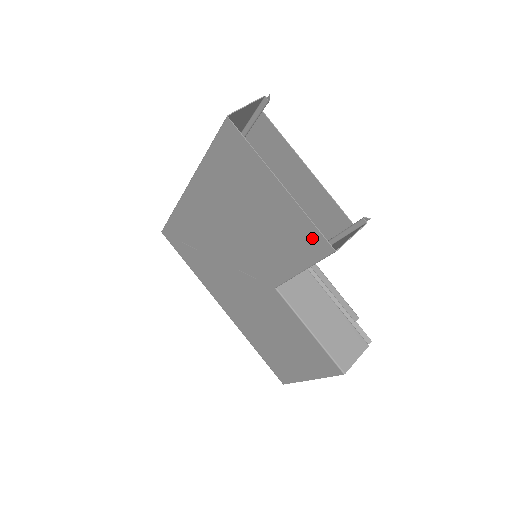
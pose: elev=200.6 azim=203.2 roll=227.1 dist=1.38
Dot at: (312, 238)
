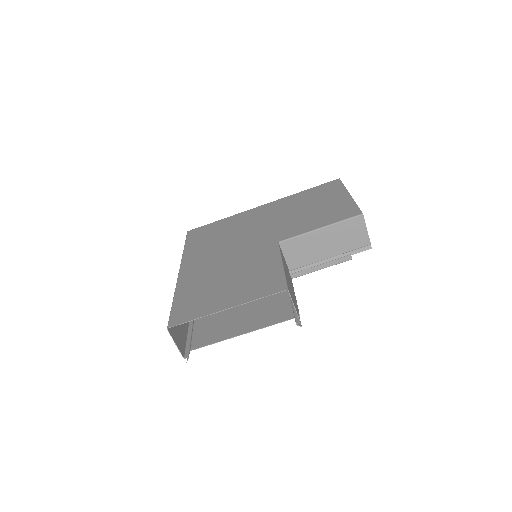
Dot at: (349, 211)
